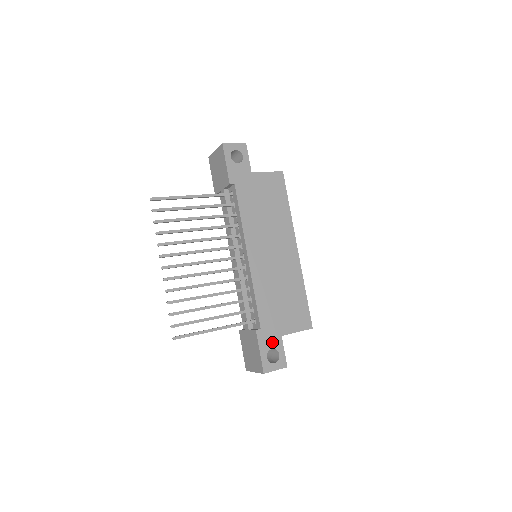
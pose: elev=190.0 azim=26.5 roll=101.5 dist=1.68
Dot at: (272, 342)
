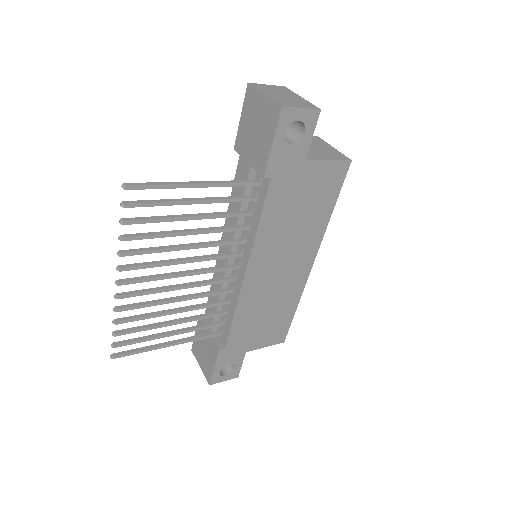
Dot at: (232, 358)
